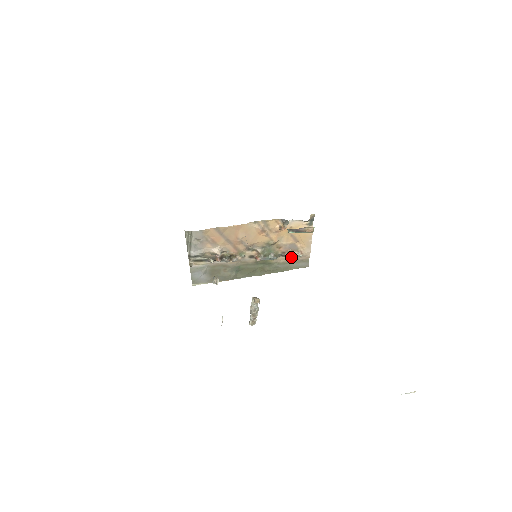
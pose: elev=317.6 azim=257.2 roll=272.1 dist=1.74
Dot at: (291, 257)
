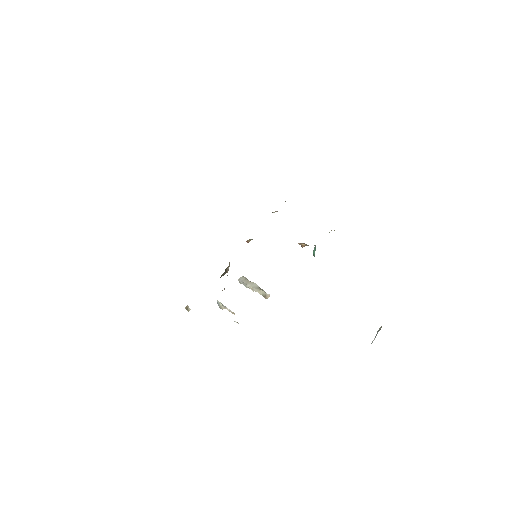
Dot at: occluded
